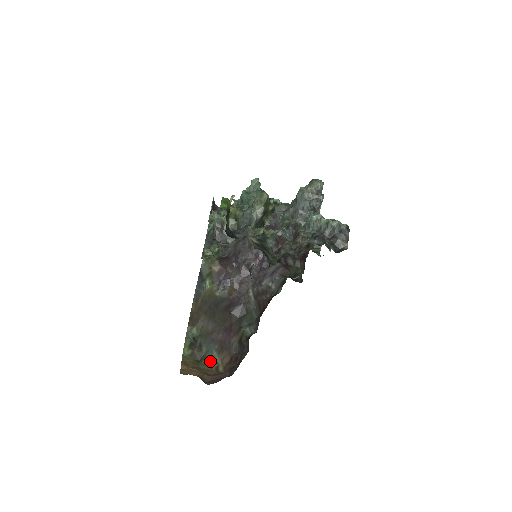
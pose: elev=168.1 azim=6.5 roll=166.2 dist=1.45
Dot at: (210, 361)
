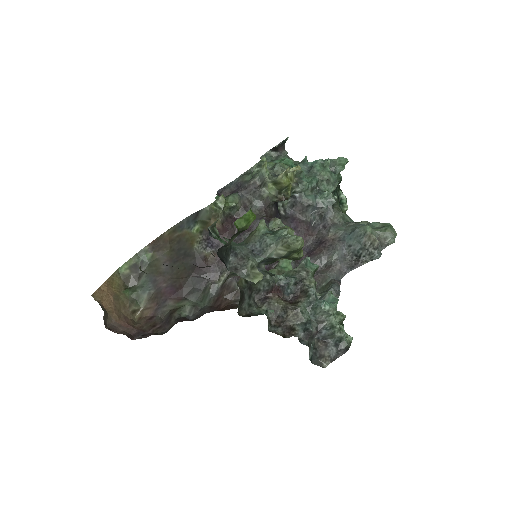
Dot at: (135, 298)
